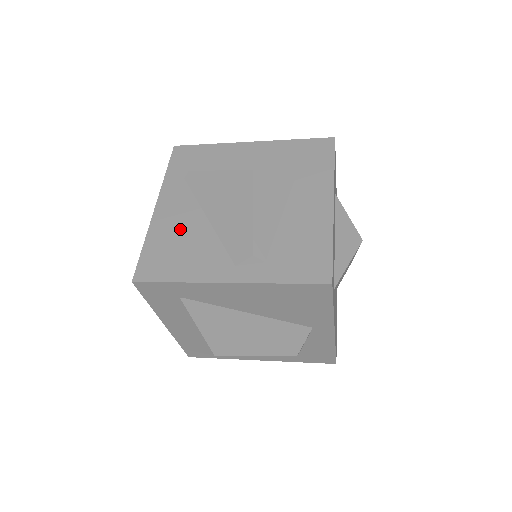
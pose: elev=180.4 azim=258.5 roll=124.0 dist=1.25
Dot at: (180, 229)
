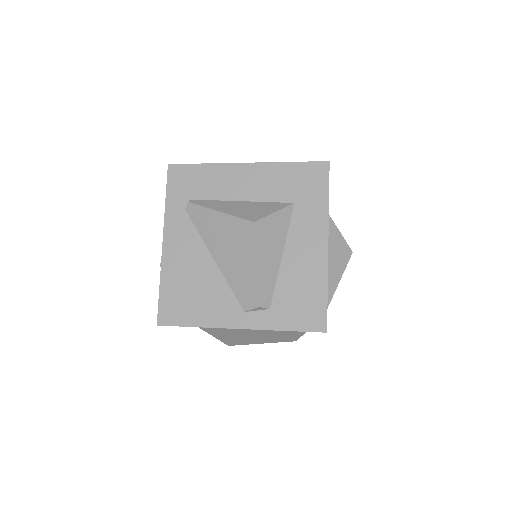
Dot at: (190, 270)
